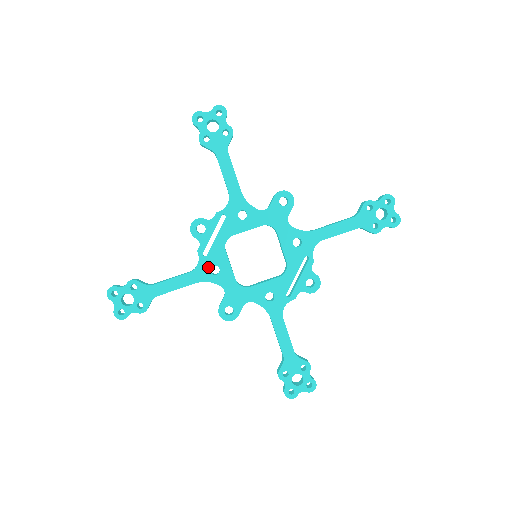
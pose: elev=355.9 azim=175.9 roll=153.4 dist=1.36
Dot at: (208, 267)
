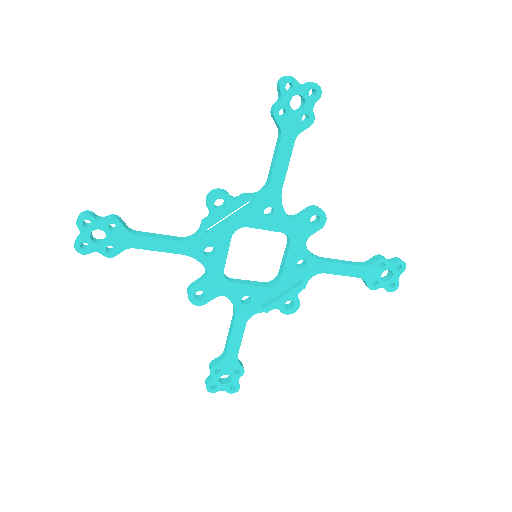
Dot at: (204, 245)
